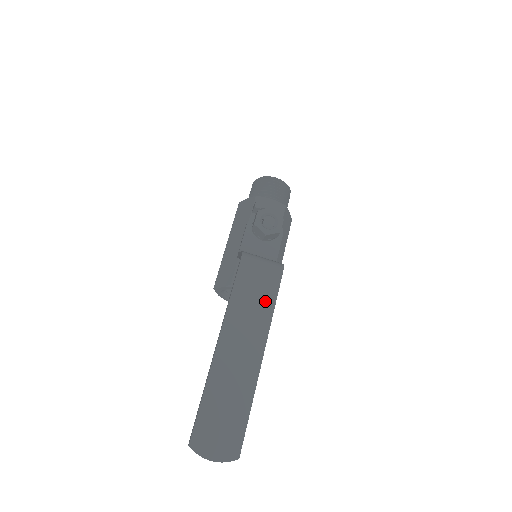
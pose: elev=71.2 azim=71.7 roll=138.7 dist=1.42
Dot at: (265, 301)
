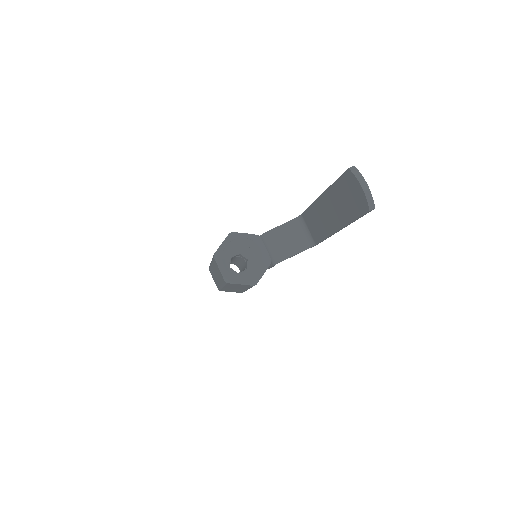
Dot at: occluded
